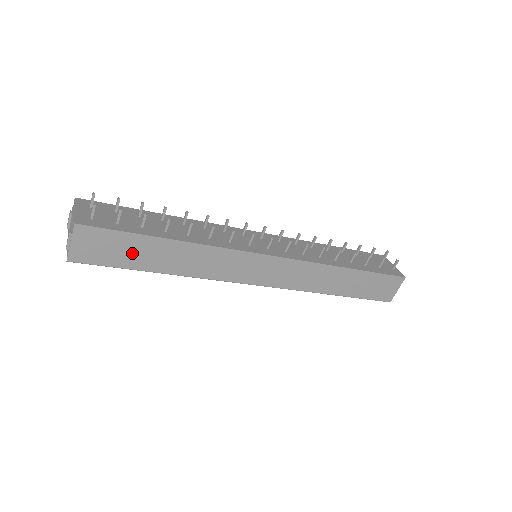
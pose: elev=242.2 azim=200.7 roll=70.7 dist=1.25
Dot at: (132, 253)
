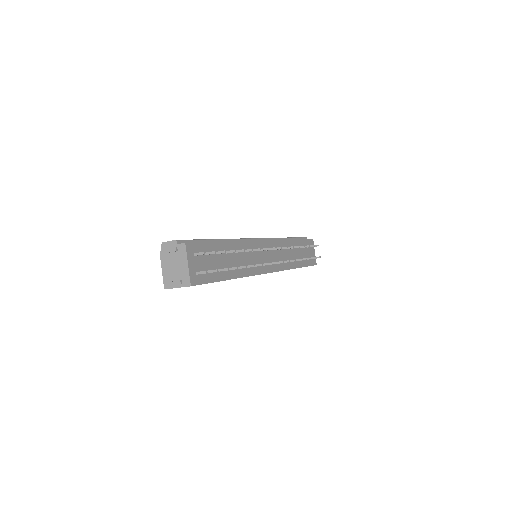
Dot at: occluded
